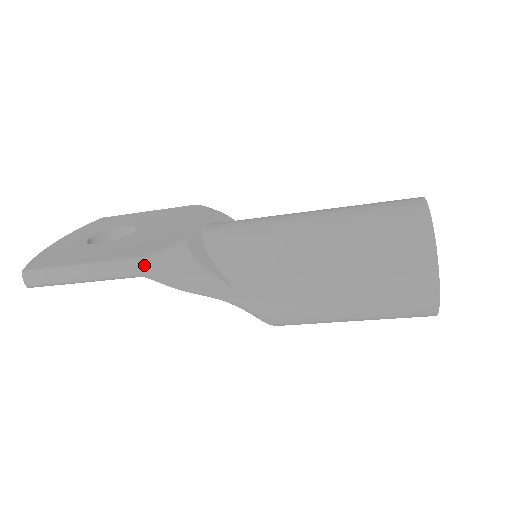
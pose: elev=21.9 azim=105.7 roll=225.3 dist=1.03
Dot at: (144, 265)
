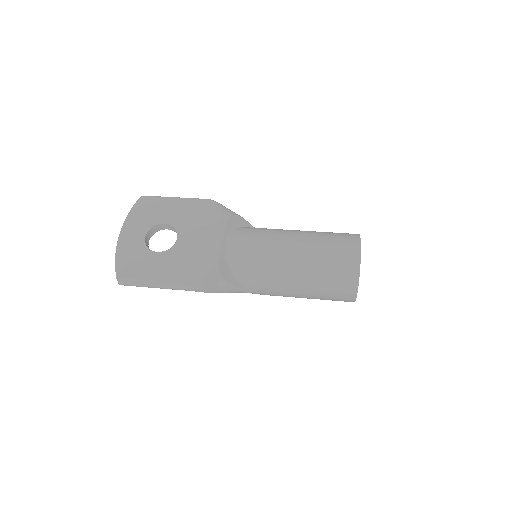
Dot at: (197, 288)
